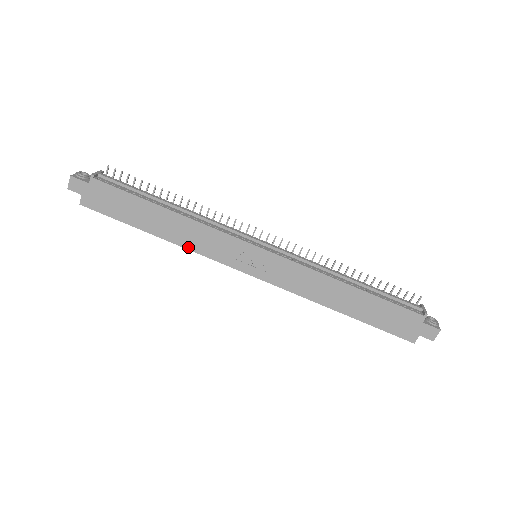
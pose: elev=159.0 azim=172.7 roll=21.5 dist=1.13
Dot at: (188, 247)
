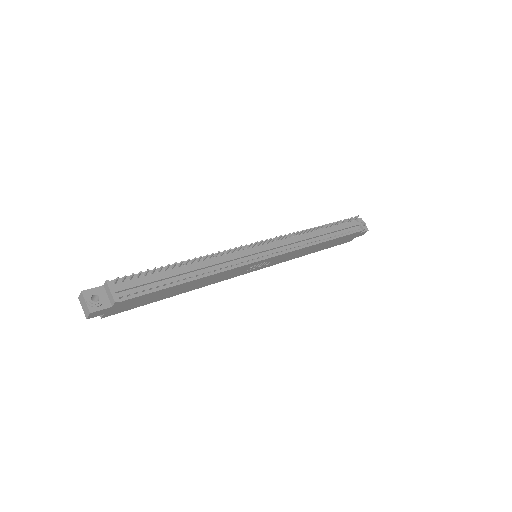
Dot at: (207, 285)
